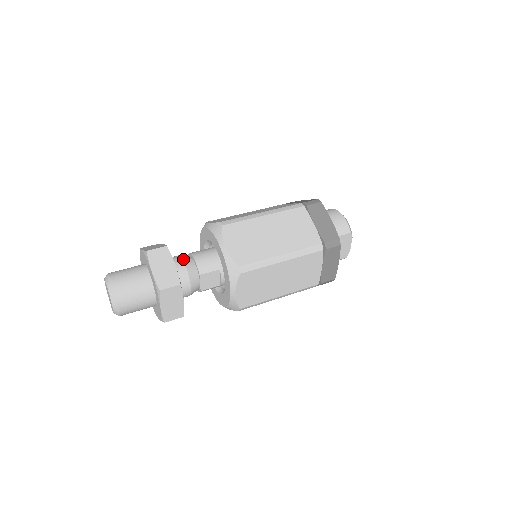
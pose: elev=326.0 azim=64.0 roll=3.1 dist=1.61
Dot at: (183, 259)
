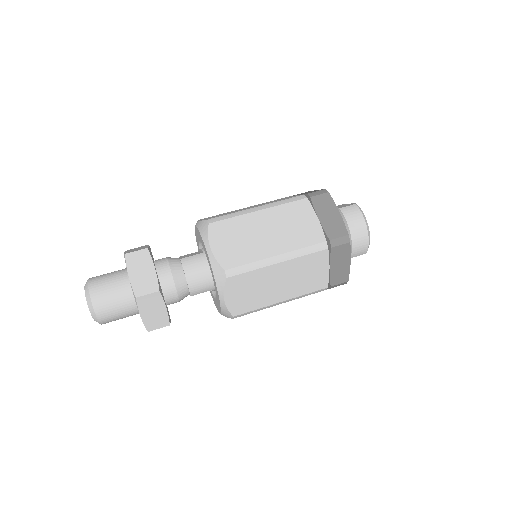
Dot at: (175, 283)
